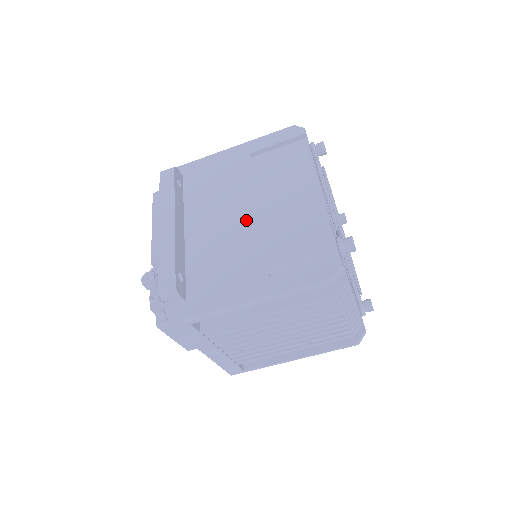
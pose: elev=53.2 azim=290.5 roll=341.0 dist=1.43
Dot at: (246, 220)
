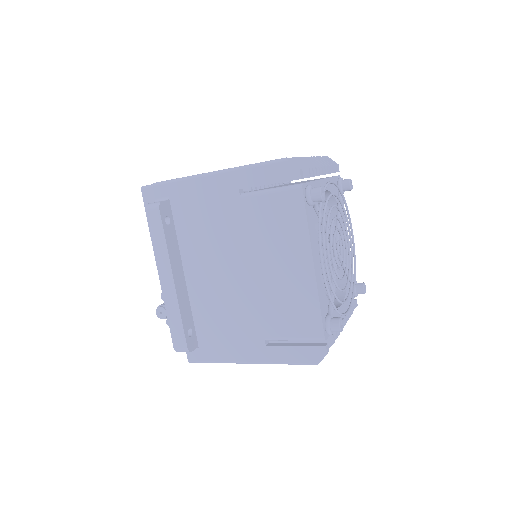
Dot at: (241, 281)
